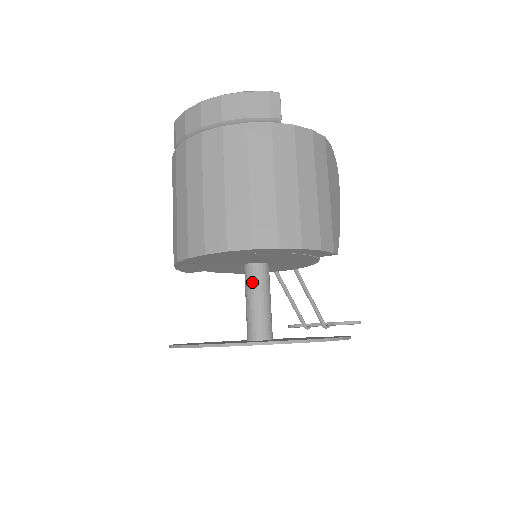
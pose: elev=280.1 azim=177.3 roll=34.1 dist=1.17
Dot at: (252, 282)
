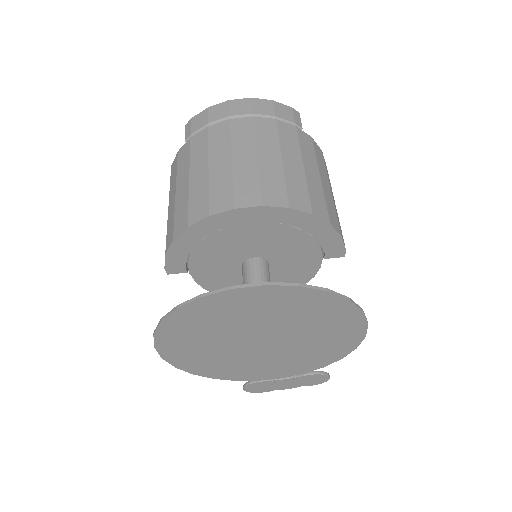
Dot at: (256, 274)
